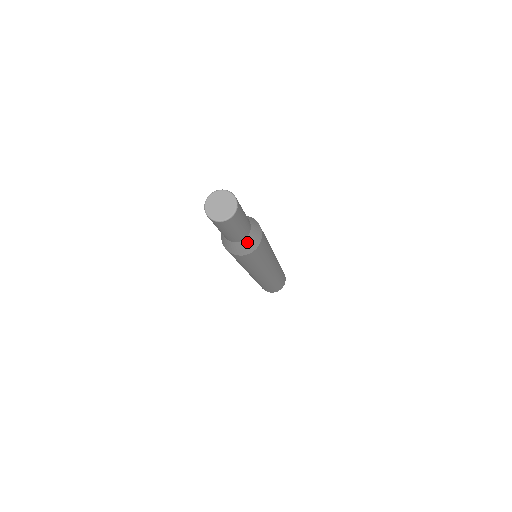
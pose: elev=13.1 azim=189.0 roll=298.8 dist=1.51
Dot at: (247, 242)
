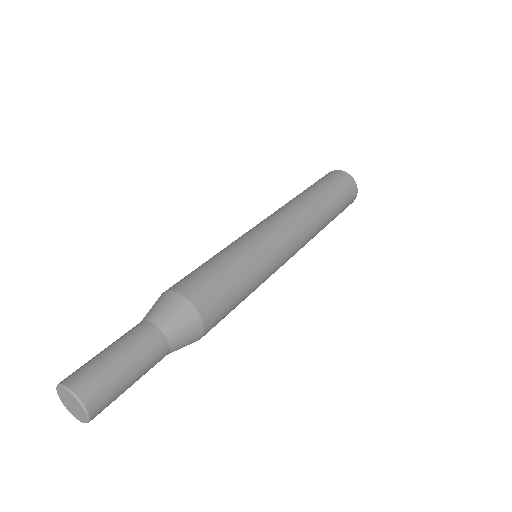
Dot at: occluded
